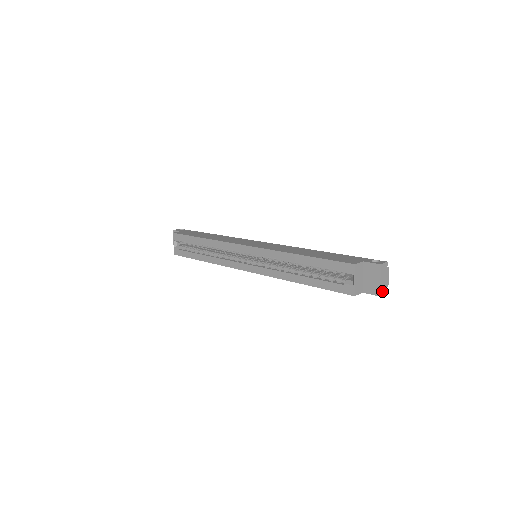
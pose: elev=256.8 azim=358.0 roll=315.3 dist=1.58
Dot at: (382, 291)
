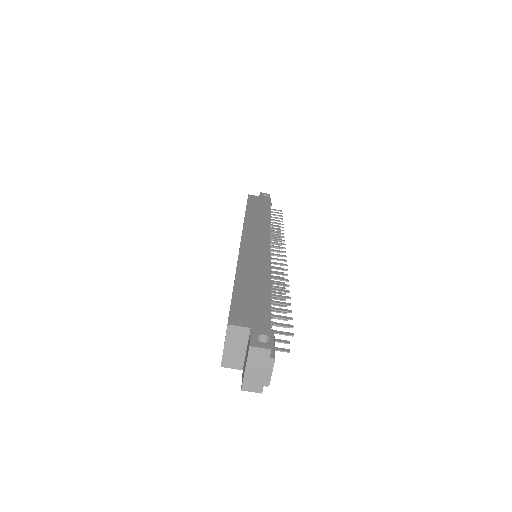
Dot at: (249, 385)
